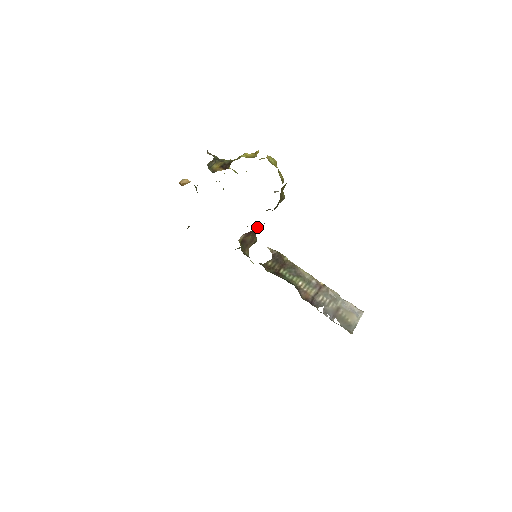
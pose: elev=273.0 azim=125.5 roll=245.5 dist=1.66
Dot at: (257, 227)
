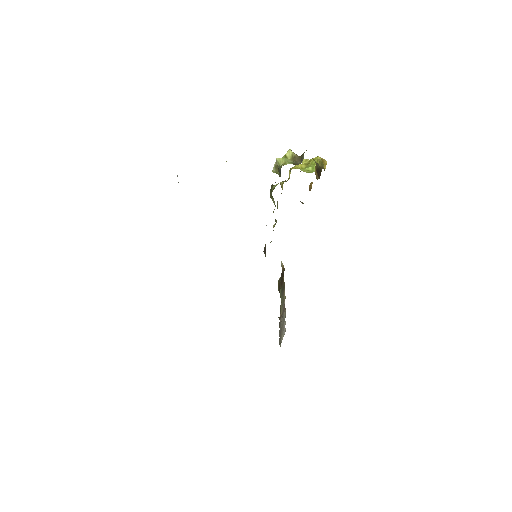
Dot at: occluded
